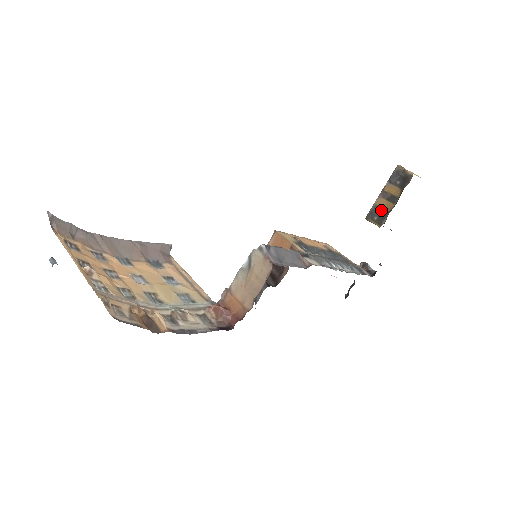
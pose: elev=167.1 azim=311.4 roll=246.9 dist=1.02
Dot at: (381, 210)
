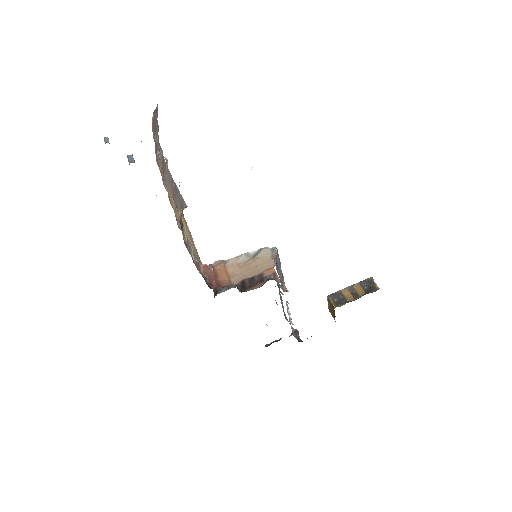
Dot at: (343, 297)
